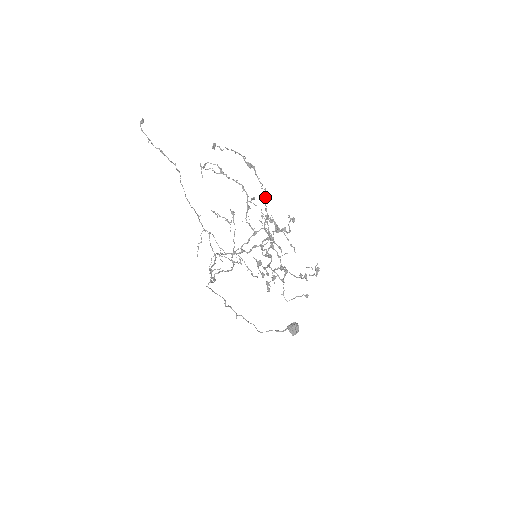
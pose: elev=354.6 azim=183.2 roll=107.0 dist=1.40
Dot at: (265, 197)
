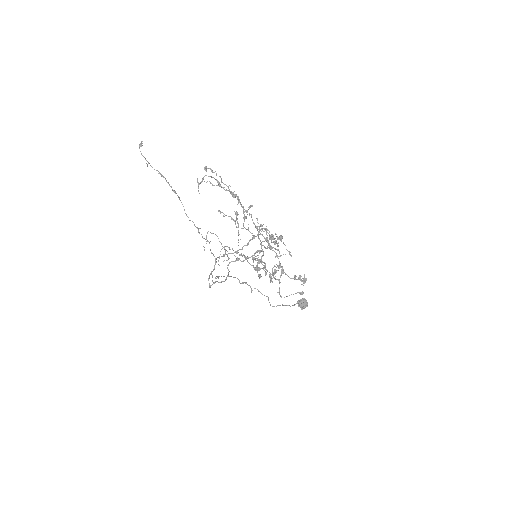
Dot at: (252, 220)
